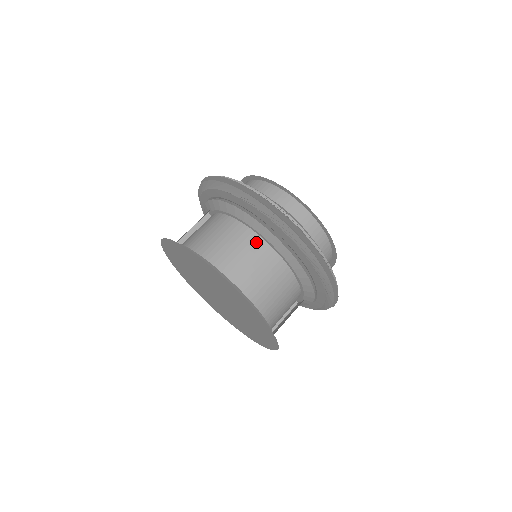
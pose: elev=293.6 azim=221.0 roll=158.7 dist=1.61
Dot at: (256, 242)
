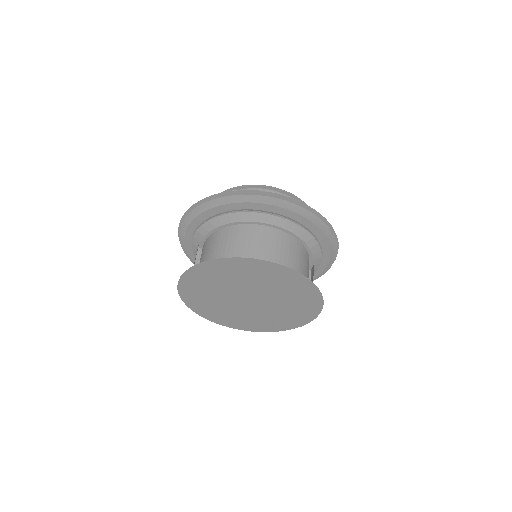
Dot at: (252, 229)
